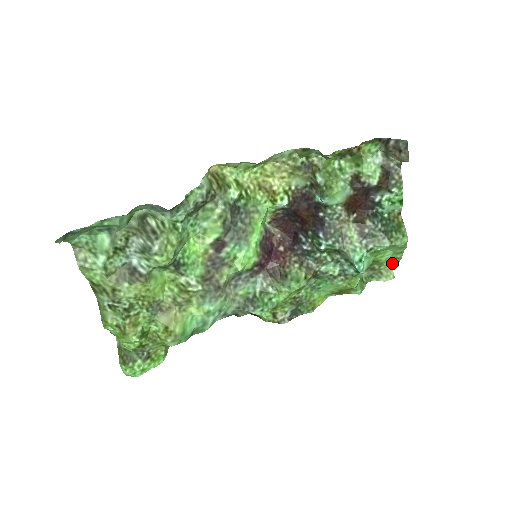
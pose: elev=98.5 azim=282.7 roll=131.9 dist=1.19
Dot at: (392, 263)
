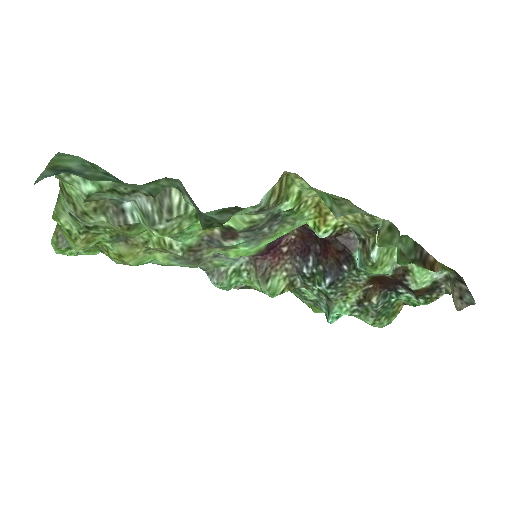
Dot at: occluded
